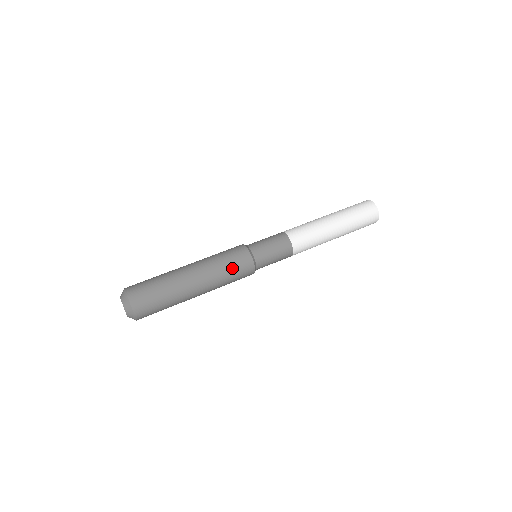
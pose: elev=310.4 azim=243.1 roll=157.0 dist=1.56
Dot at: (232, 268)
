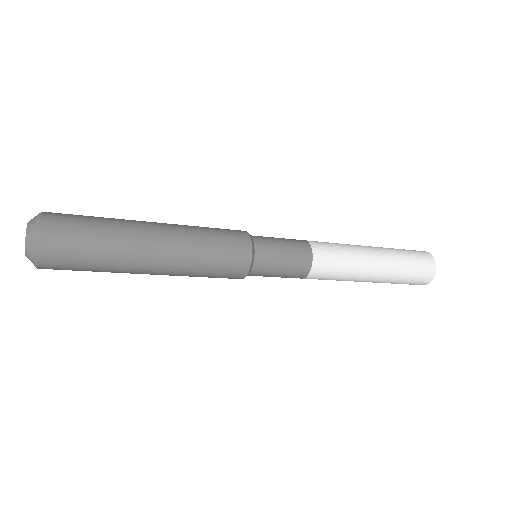
Dot at: (216, 233)
